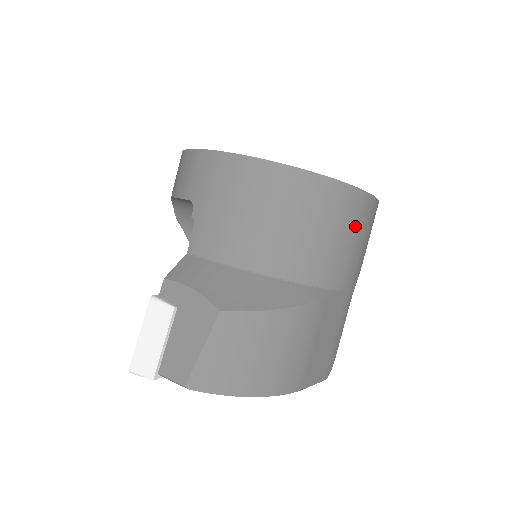
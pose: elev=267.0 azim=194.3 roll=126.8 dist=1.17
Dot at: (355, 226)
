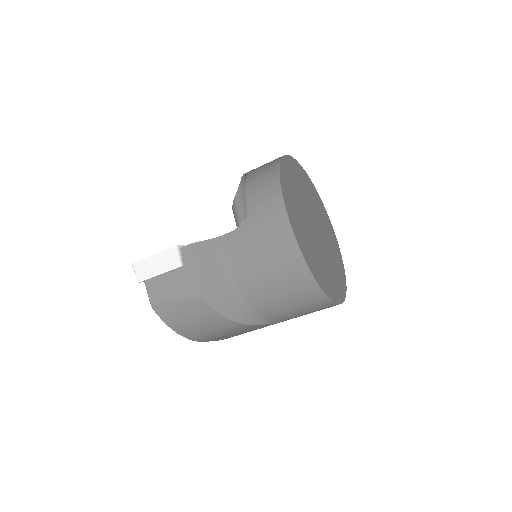
Dot at: (311, 310)
